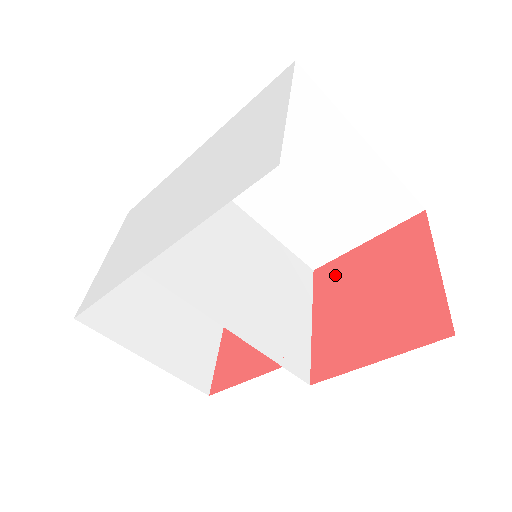
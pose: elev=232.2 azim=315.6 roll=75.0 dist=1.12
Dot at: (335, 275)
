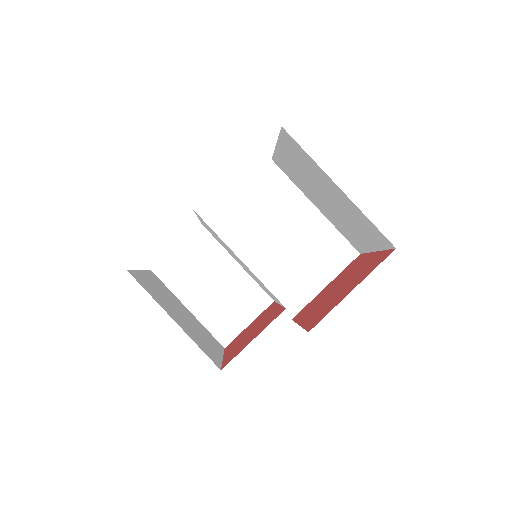
Dot at: (309, 306)
